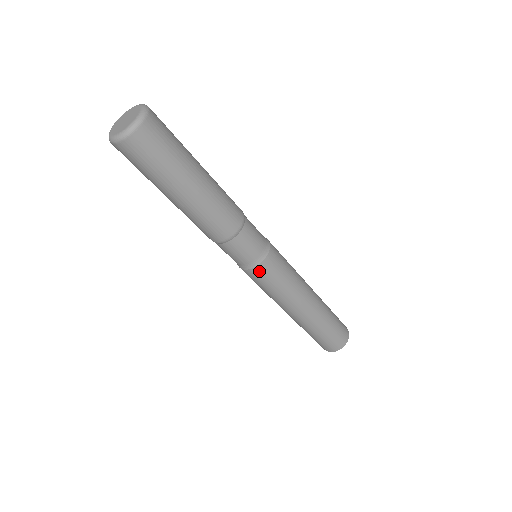
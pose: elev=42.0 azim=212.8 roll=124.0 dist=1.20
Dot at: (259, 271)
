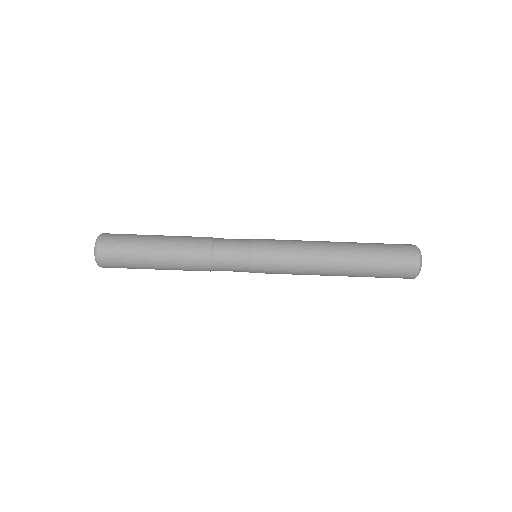
Dot at: (258, 242)
